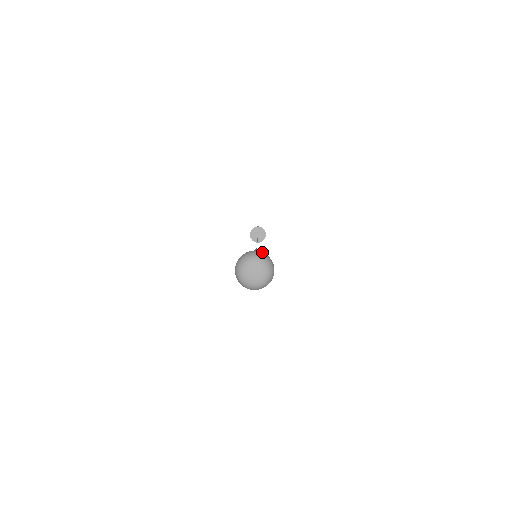
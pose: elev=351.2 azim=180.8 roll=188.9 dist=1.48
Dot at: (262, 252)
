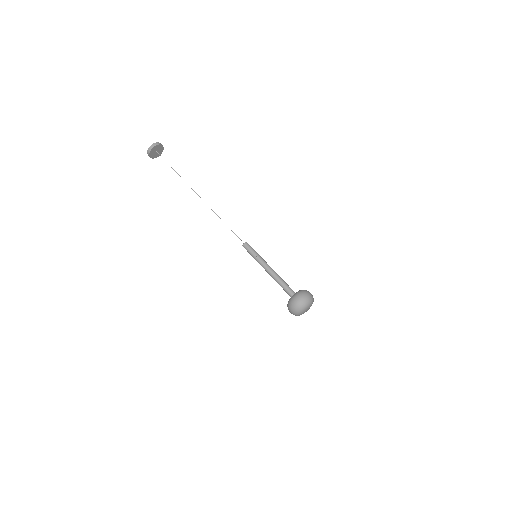
Dot at: (310, 293)
